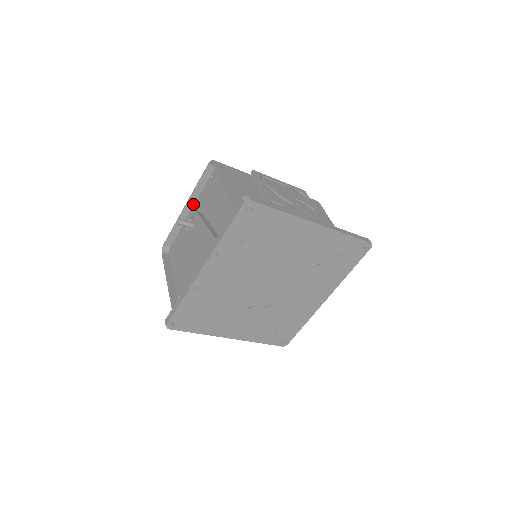
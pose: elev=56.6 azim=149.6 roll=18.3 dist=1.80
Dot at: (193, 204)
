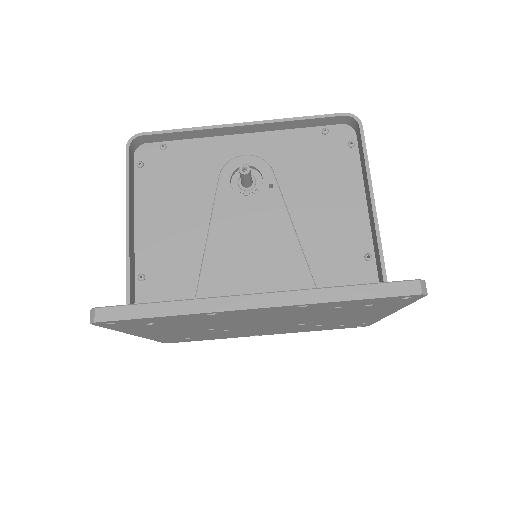
Dot at: (254, 130)
